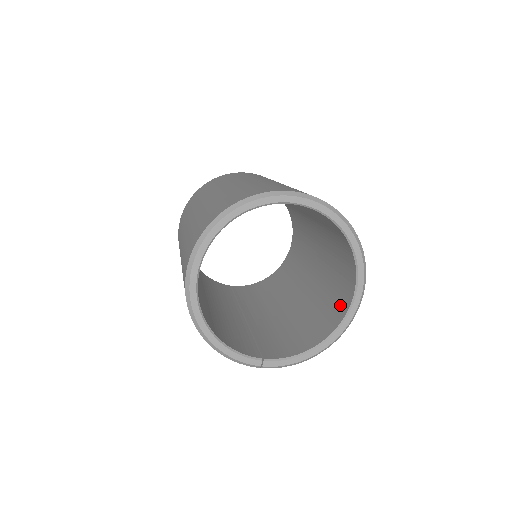
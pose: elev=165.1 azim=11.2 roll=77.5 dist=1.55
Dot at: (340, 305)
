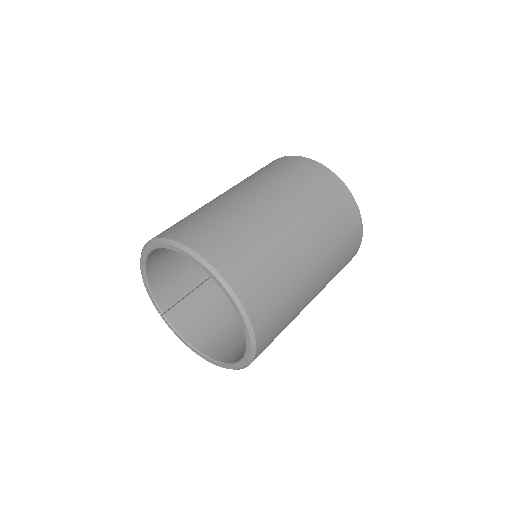
Dot at: (230, 351)
